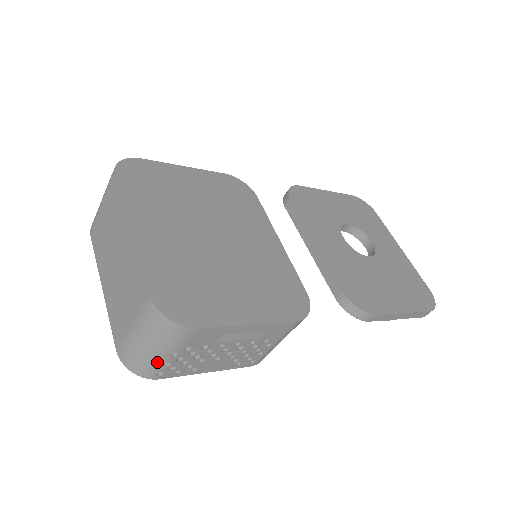
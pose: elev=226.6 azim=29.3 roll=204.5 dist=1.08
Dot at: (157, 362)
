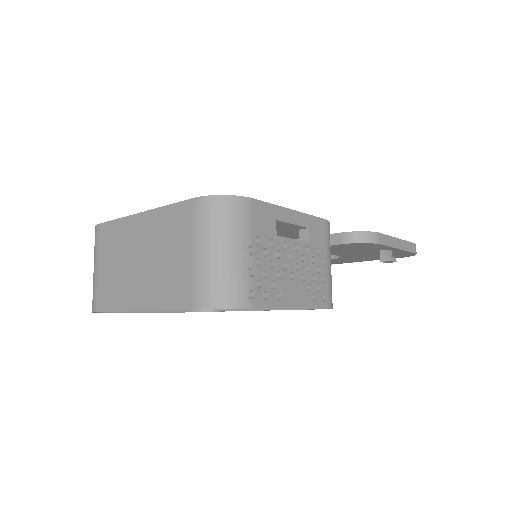
Dot at: (240, 270)
